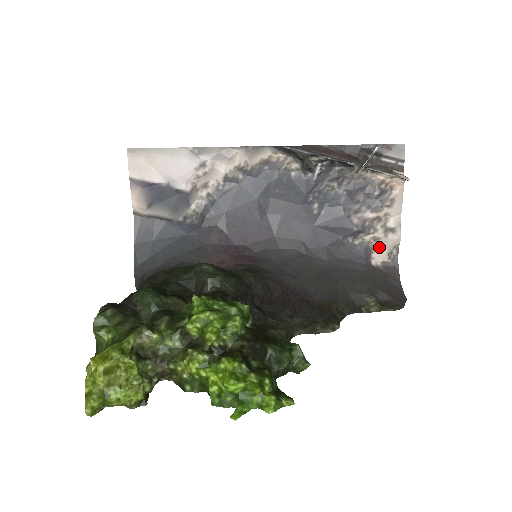
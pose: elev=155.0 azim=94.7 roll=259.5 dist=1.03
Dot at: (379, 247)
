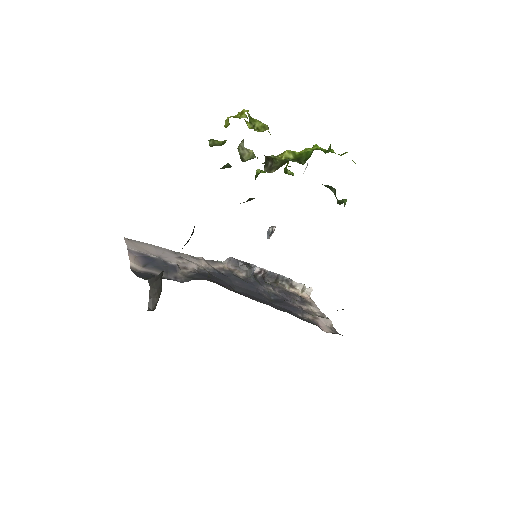
Dot at: (321, 323)
